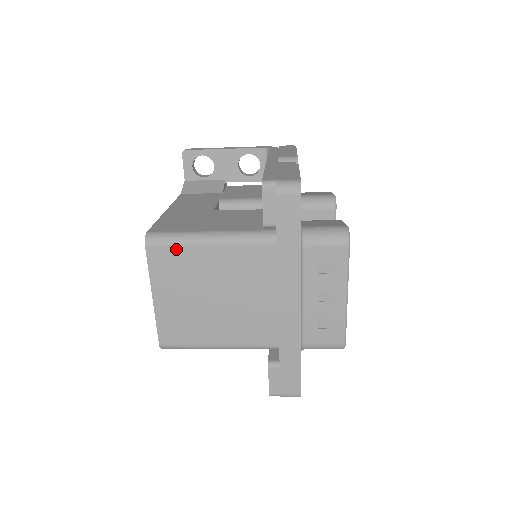
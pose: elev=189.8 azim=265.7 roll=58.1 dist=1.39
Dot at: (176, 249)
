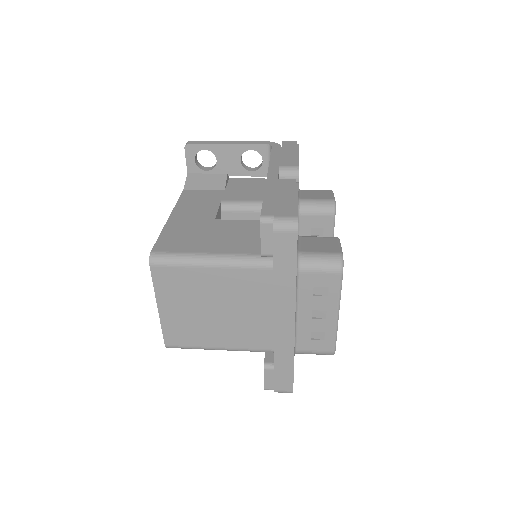
Dot at: (179, 269)
